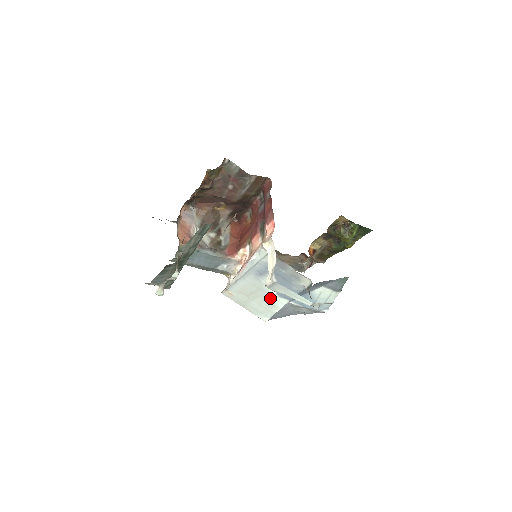
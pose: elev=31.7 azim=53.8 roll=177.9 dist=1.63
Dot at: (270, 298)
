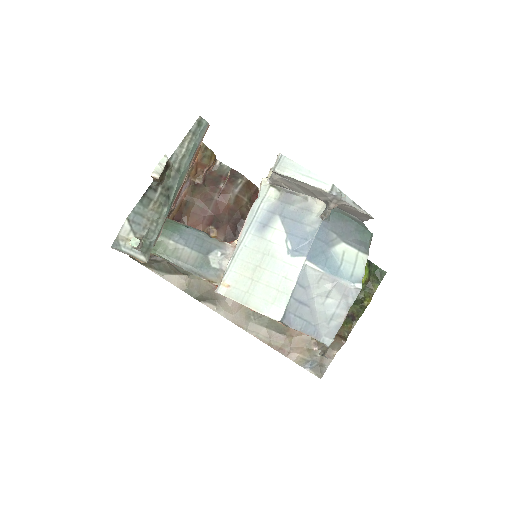
Dot at: (281, 265)
